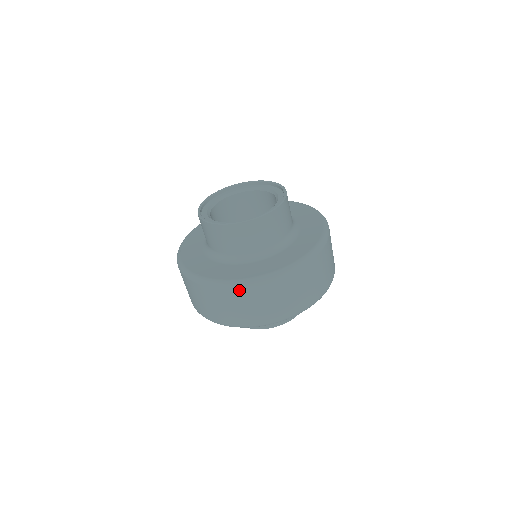
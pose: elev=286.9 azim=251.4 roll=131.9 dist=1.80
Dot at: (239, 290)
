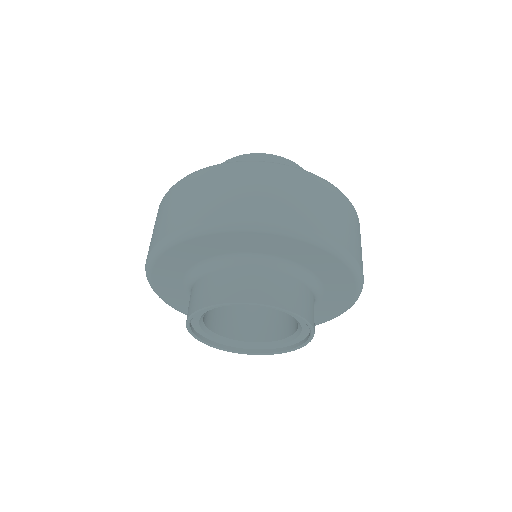
Dot at: (205, 173)
